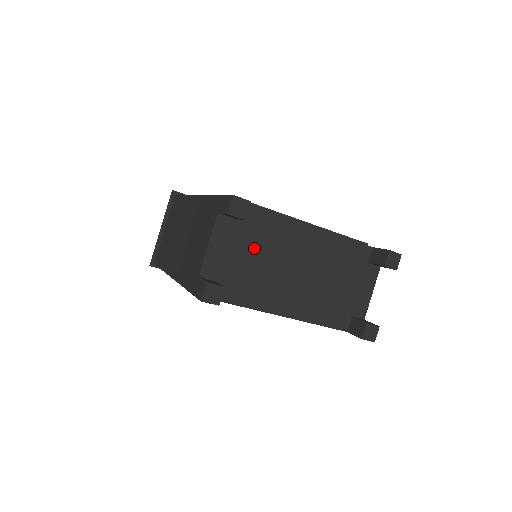
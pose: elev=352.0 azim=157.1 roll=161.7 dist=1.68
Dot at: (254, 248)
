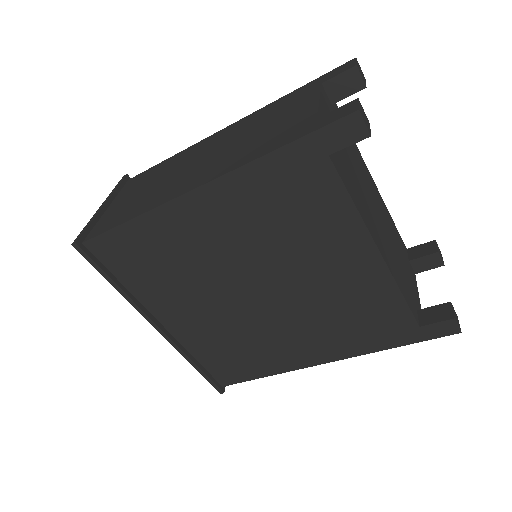
Dot at: (347, 149)
